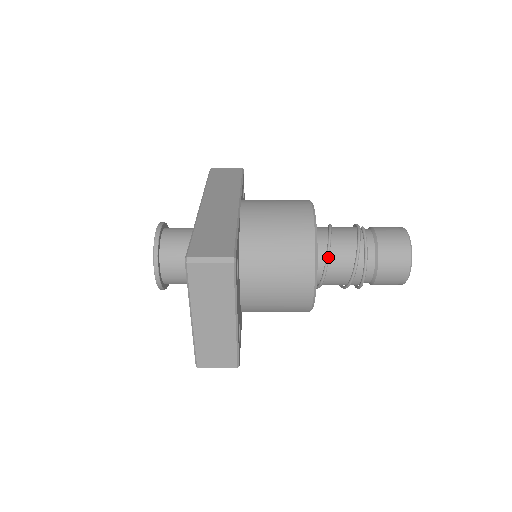
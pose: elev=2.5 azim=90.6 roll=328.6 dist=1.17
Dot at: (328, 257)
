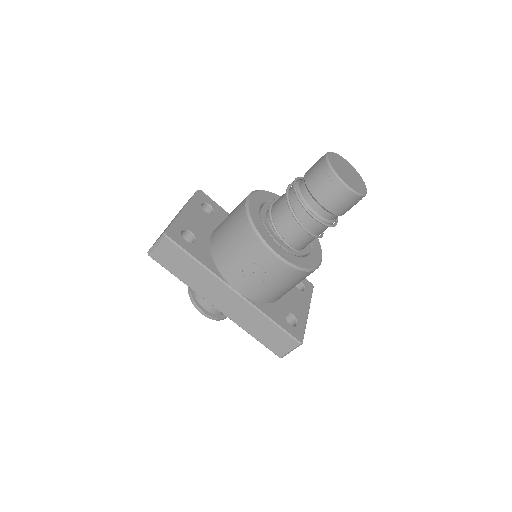
Dot at: (278, 198)
